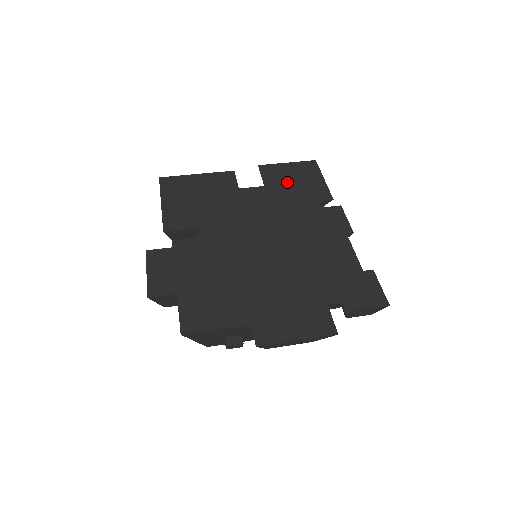
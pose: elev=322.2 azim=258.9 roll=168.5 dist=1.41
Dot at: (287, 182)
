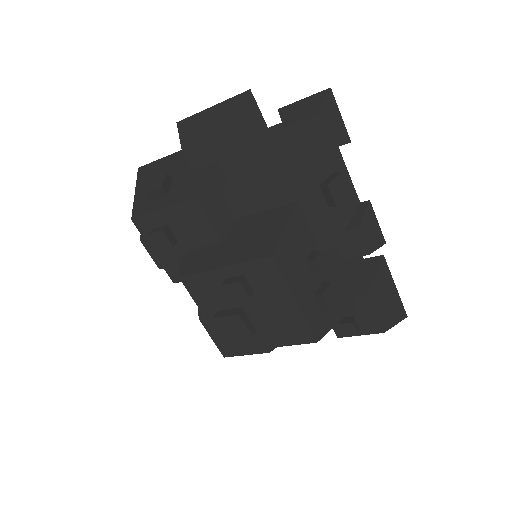
Dot at: occluded
